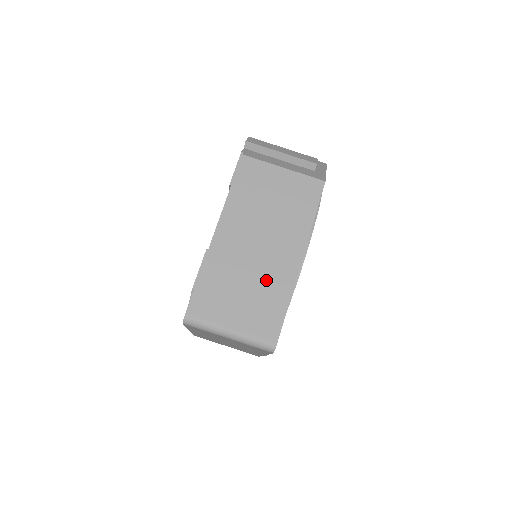
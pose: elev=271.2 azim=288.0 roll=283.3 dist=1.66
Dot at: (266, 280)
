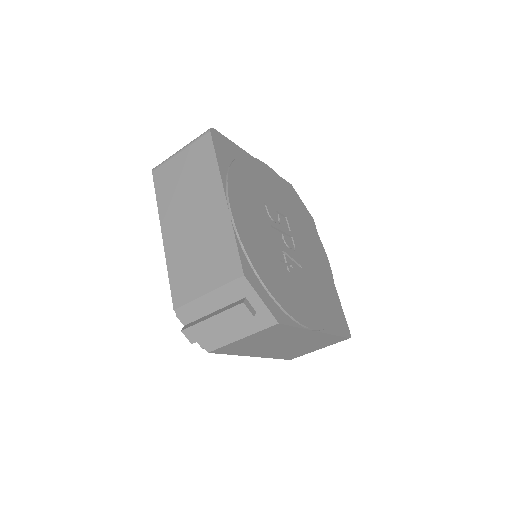
Dot at: (311, 342)
